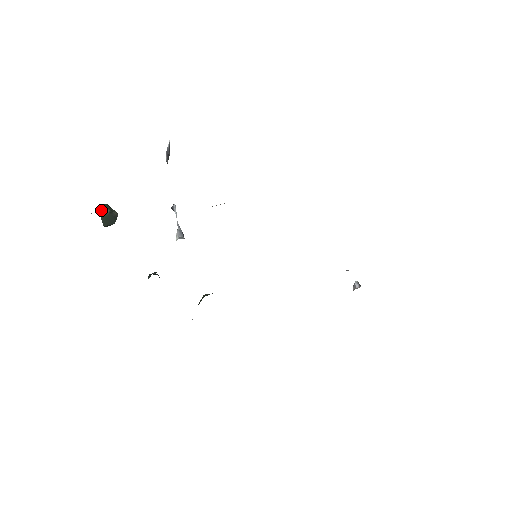
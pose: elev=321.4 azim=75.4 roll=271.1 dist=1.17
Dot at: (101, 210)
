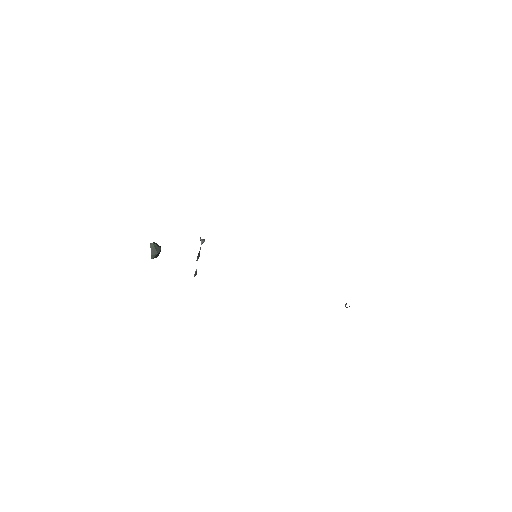
Dot at: (152, 243)
